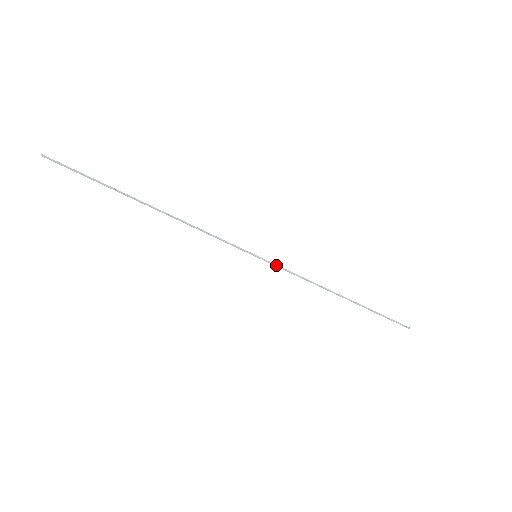
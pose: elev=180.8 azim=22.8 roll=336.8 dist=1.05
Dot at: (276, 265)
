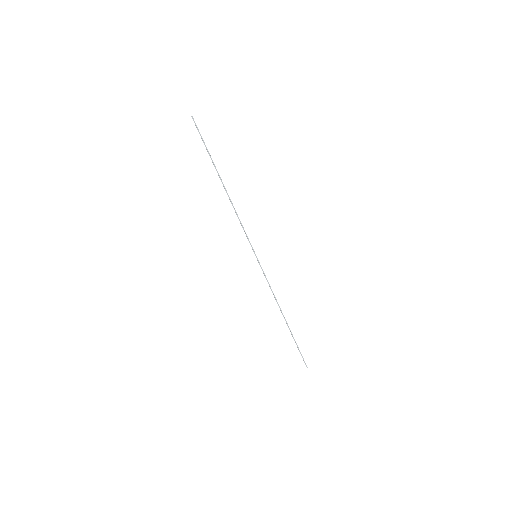
Dot at: occluded
